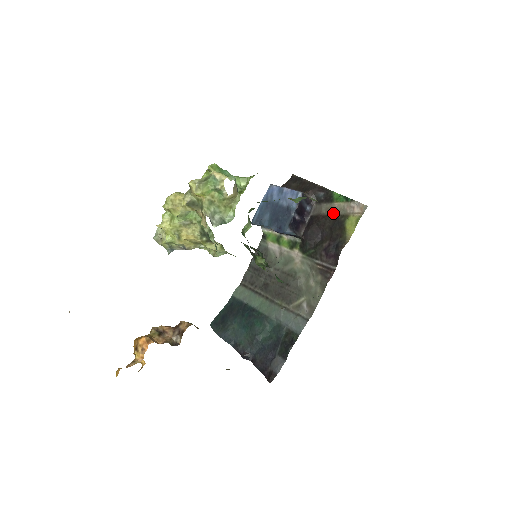
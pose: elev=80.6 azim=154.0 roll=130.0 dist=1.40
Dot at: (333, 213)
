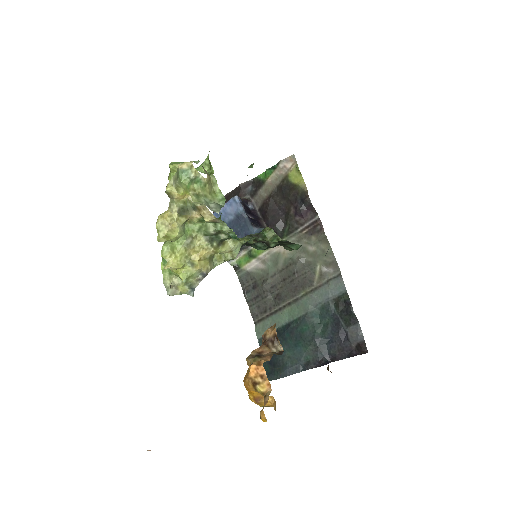
Dot at: (273, 187)
